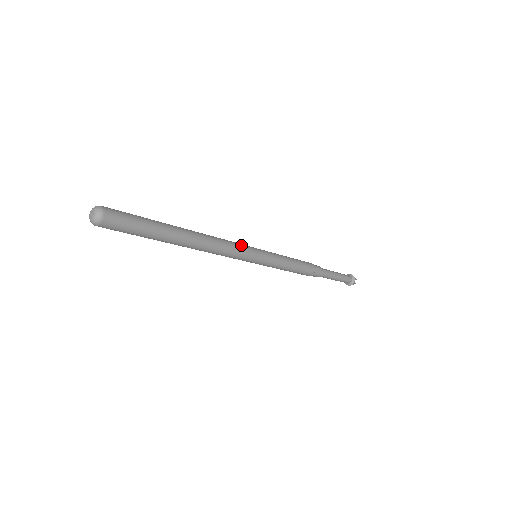
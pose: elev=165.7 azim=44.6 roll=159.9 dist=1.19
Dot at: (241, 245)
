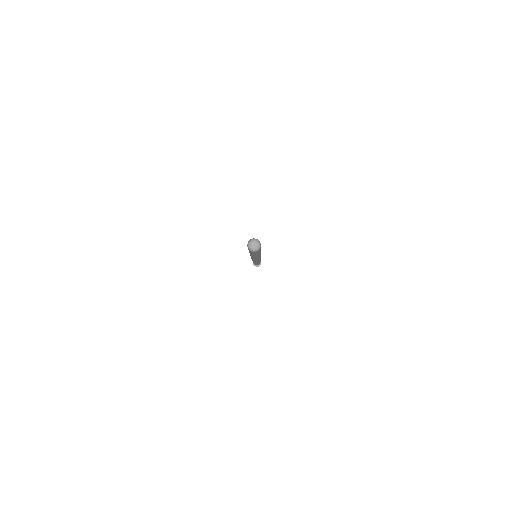
Dot at: occluded
